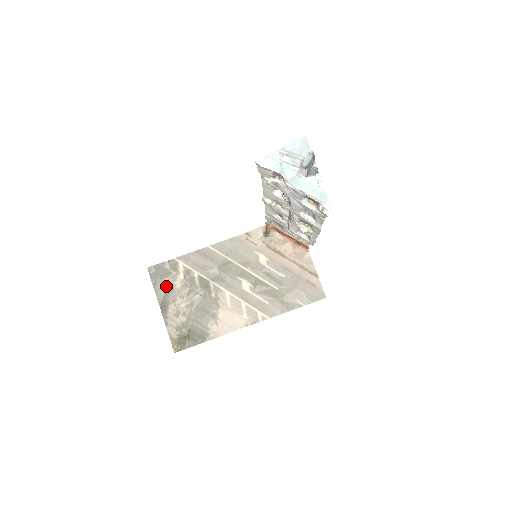
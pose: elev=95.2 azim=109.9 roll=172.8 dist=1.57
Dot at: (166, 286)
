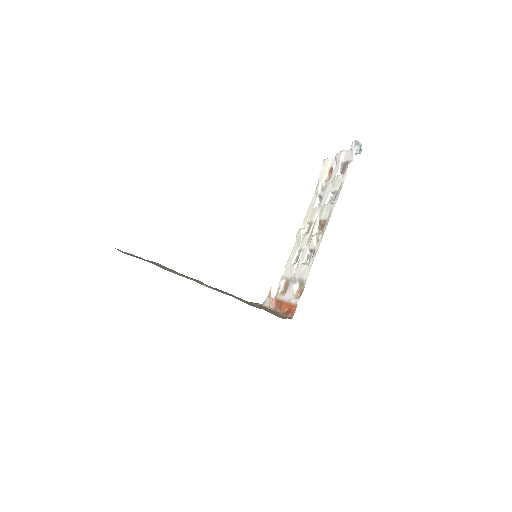
Dot at: occluded
